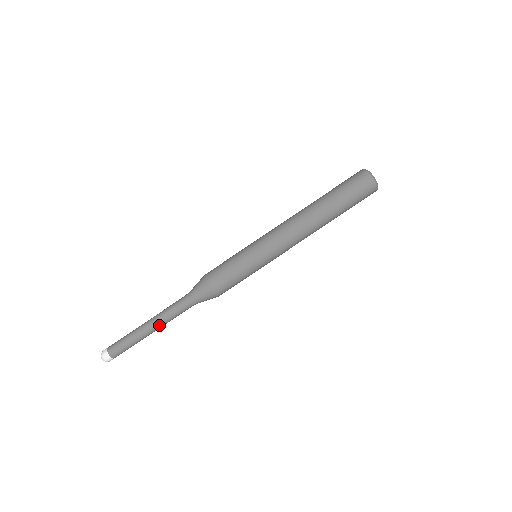
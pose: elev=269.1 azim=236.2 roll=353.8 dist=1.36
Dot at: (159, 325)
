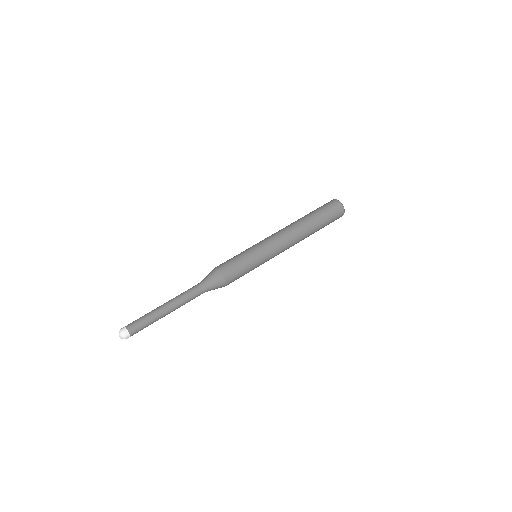
Dot at: (175, 307)
